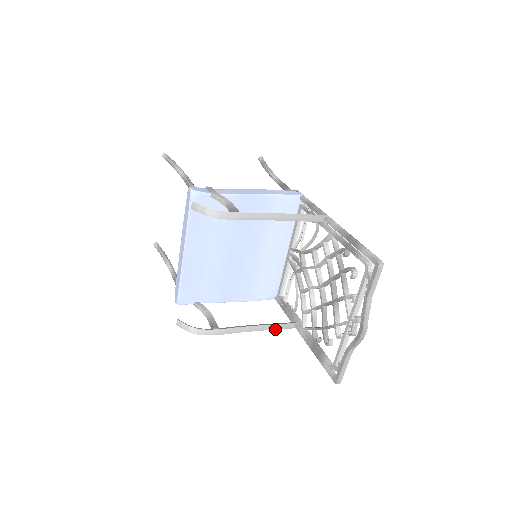
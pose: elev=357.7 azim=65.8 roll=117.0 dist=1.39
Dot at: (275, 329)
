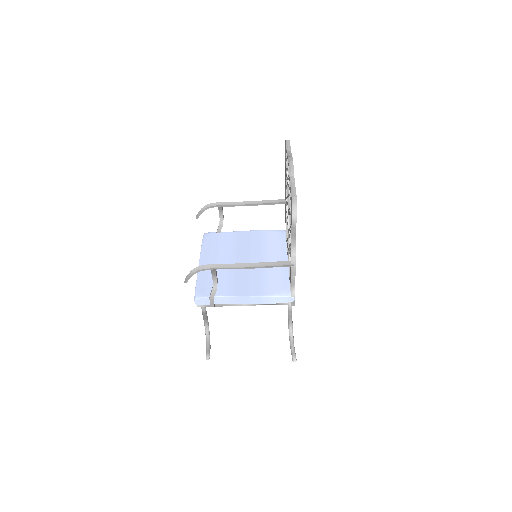
Dot at: (271, 266)
